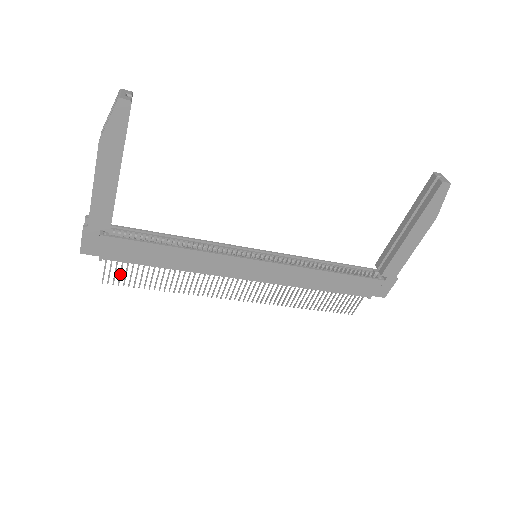
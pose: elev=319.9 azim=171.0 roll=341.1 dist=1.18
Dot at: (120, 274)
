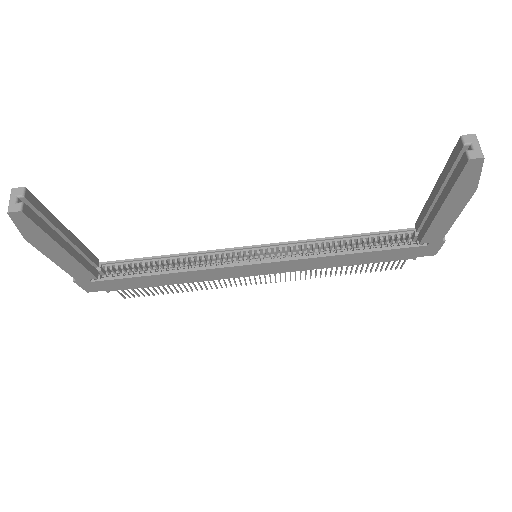
Dot at: (134, 292)
